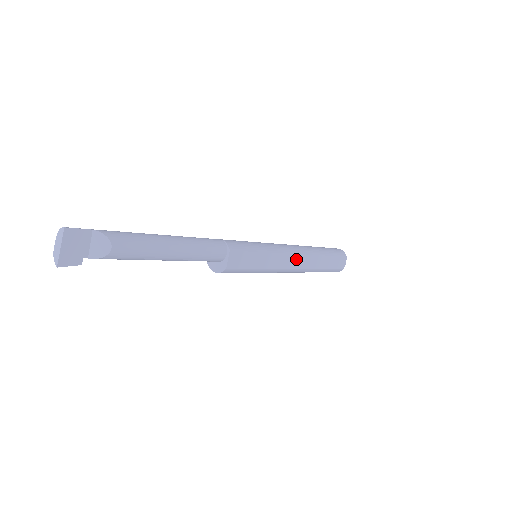
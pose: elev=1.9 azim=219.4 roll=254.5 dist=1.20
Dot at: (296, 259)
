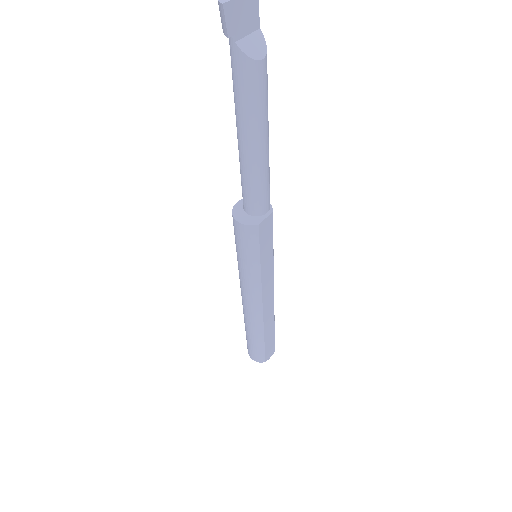
Dot at: (270, 298)
